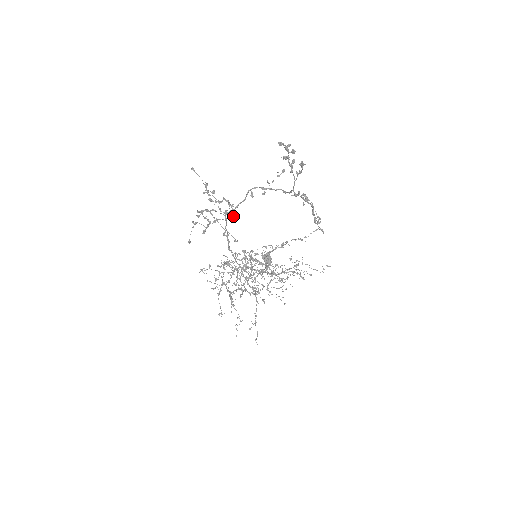
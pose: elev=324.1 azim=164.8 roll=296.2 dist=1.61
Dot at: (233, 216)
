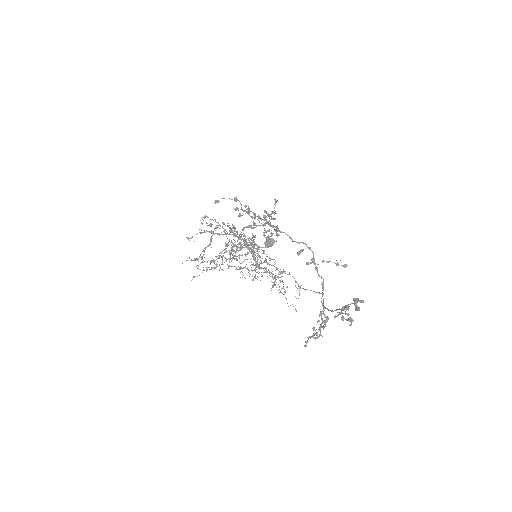
Dot at: (270, 236)
